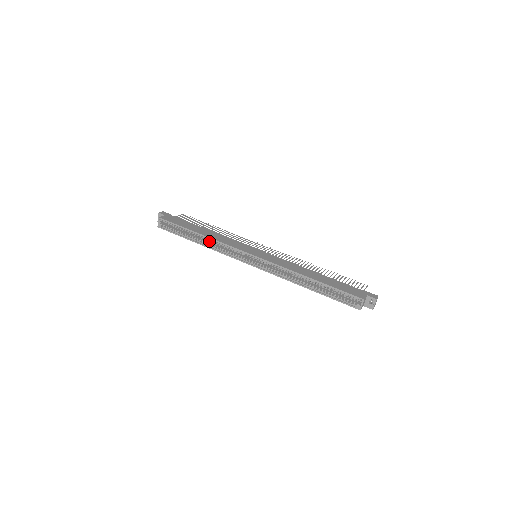
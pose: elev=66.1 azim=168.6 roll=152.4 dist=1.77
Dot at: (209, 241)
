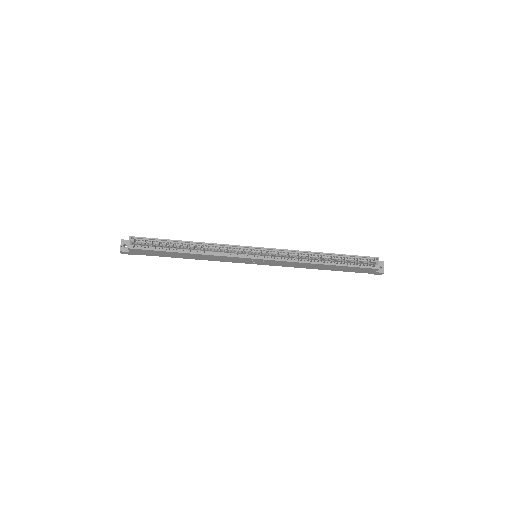
Dot at: (199, 251)
